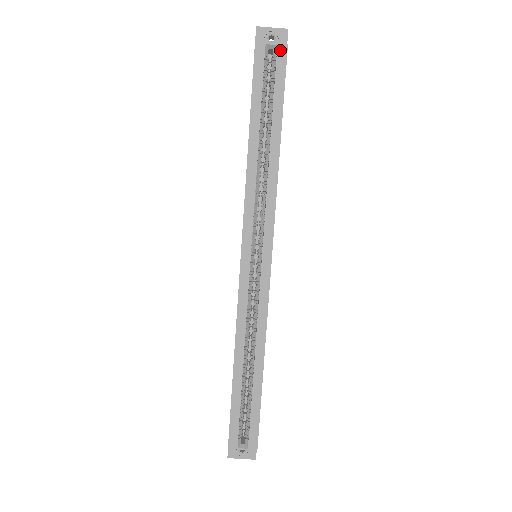
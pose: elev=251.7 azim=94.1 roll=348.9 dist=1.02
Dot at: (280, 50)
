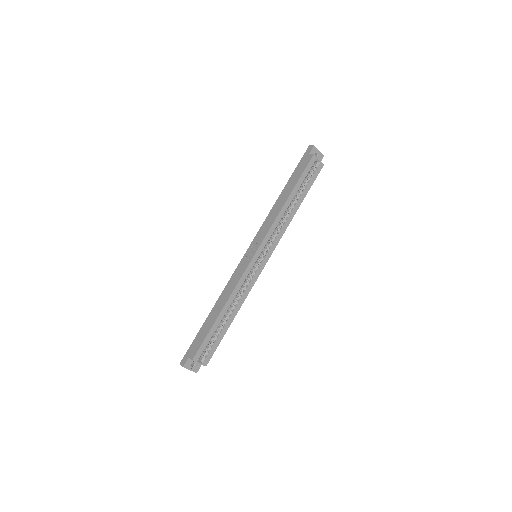
Dot at: (320, 165)
